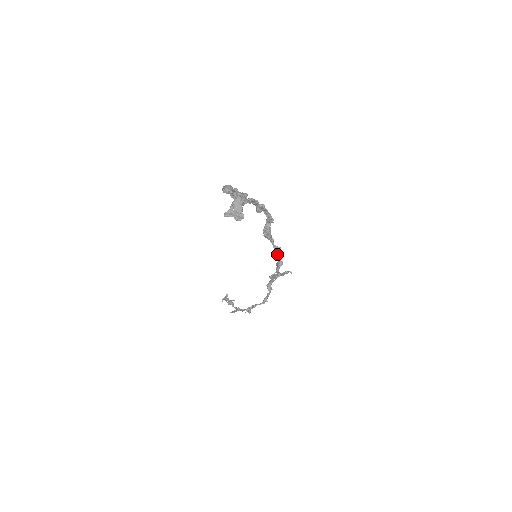
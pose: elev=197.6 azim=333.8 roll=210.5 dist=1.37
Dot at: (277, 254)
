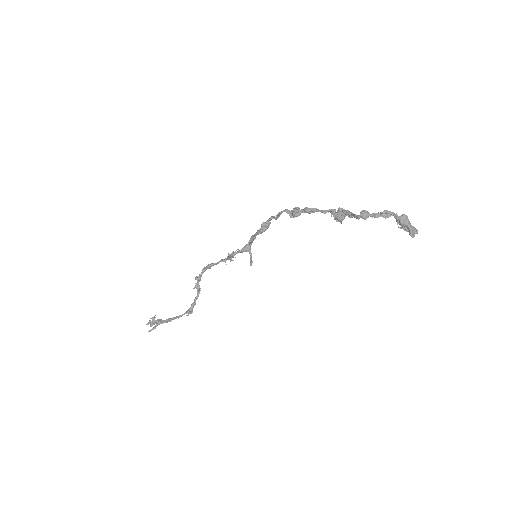
Dot at: (251, 242)
